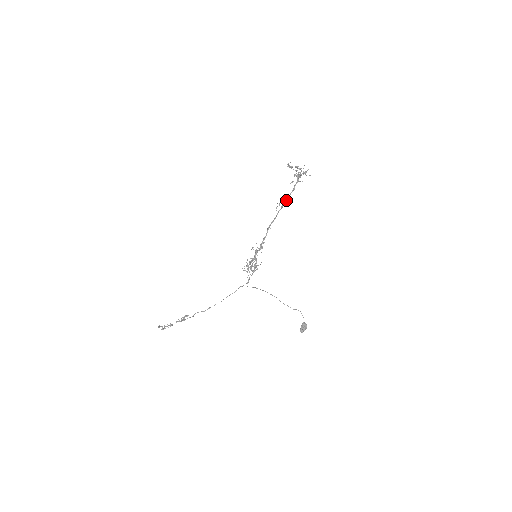
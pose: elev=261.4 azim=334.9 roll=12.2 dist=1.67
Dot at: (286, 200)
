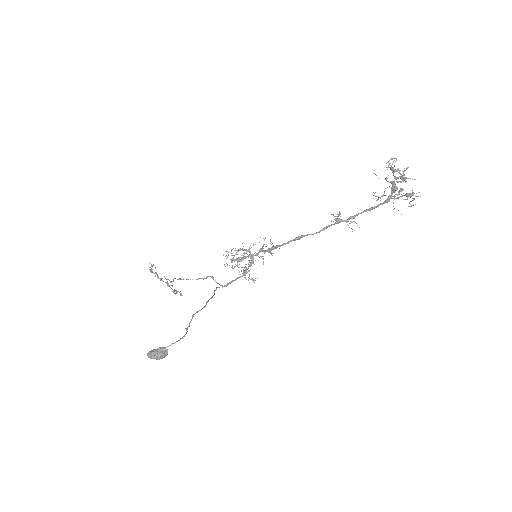
Dot at: (351, 216)
